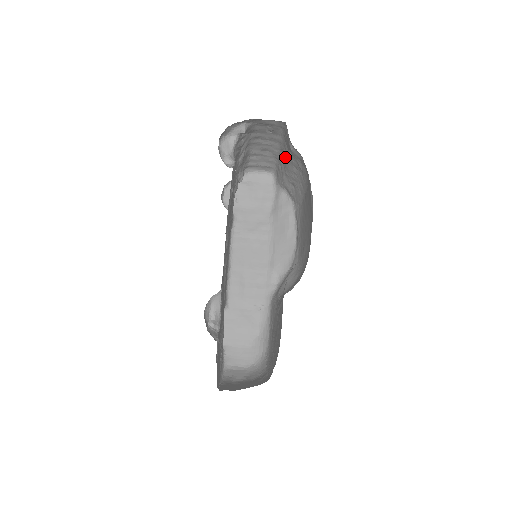
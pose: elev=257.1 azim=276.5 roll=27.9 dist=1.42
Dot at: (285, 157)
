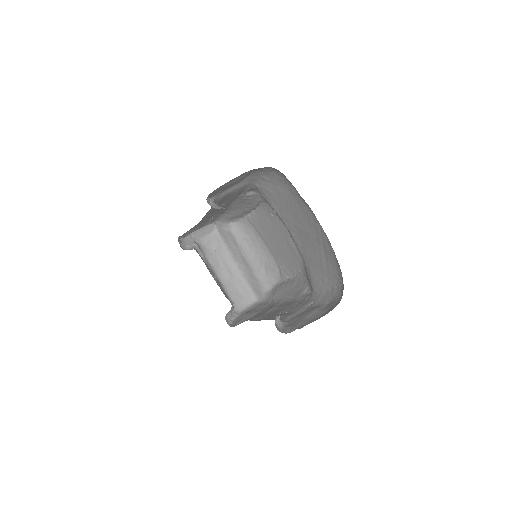
Dot at: (241, 258)
